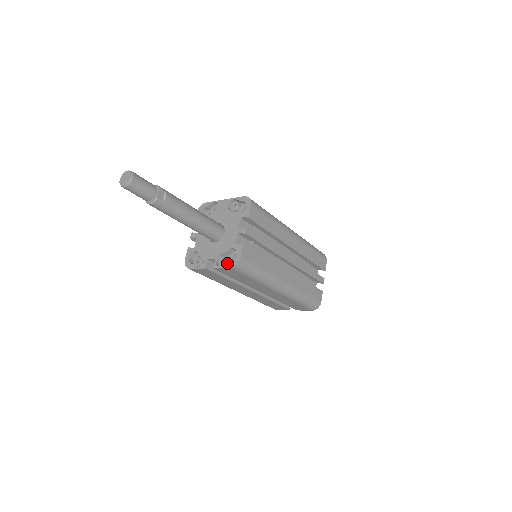
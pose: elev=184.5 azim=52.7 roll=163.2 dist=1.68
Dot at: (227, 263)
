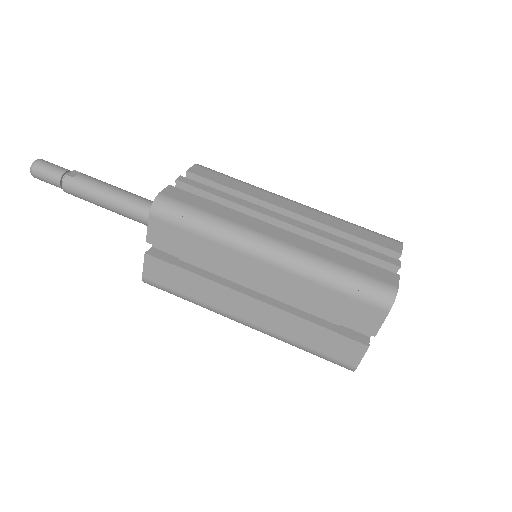
Dot at: (151, 217)
